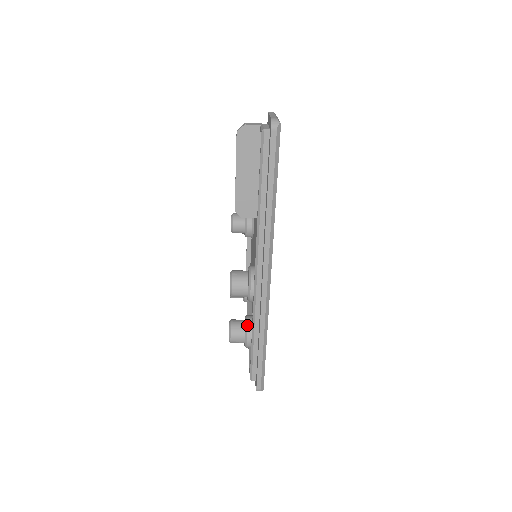
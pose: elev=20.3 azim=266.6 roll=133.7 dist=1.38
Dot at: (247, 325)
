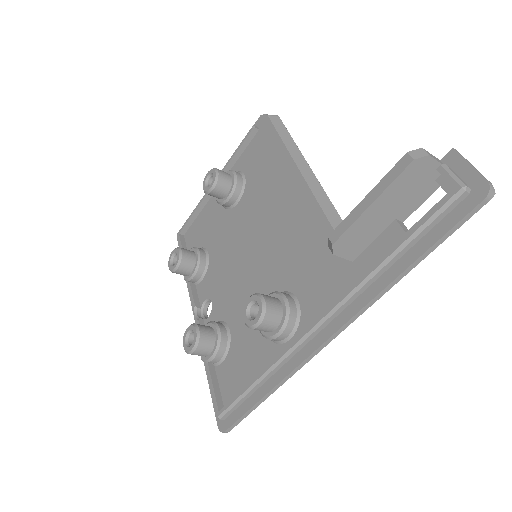
Dot at: (221, 341)
